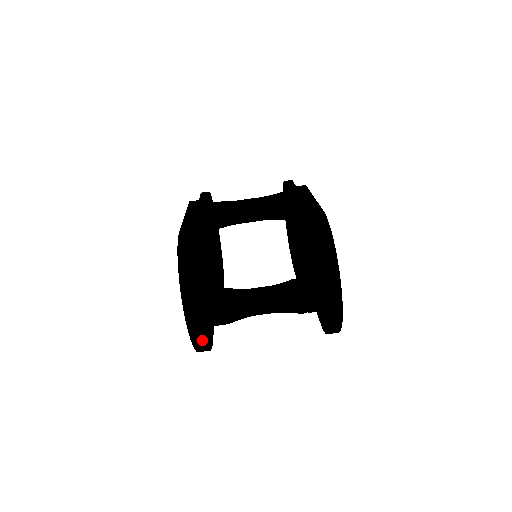
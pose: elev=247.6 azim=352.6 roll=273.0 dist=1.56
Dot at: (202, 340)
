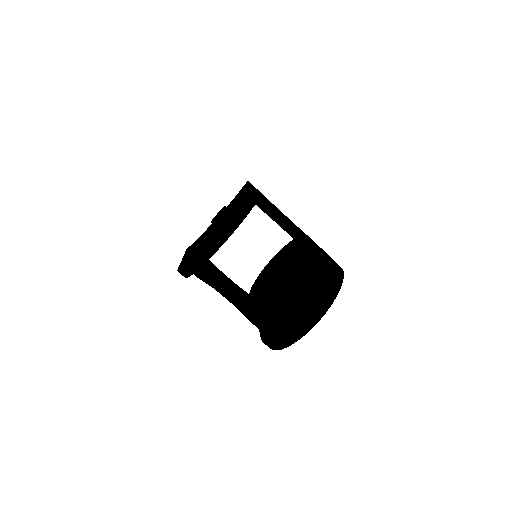
Dot at: (204, 262)
